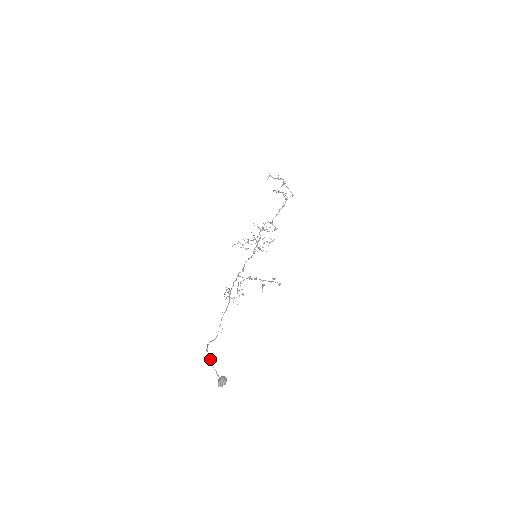
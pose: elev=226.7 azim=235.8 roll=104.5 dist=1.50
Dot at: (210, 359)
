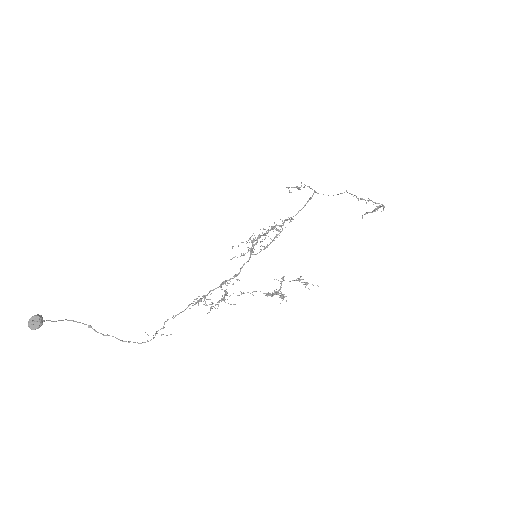
Dot at: occluded
